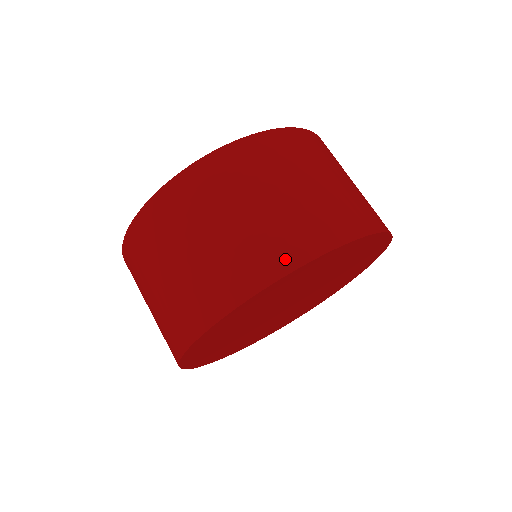
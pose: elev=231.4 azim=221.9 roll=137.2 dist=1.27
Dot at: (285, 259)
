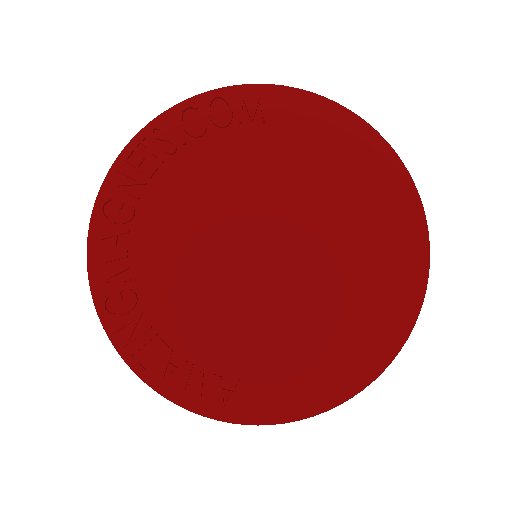
Dot at: occluded
